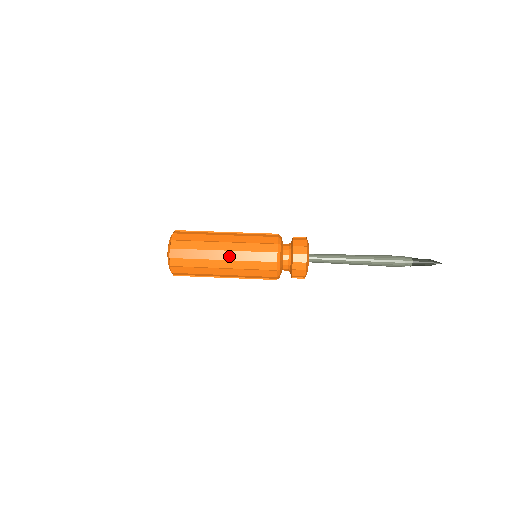
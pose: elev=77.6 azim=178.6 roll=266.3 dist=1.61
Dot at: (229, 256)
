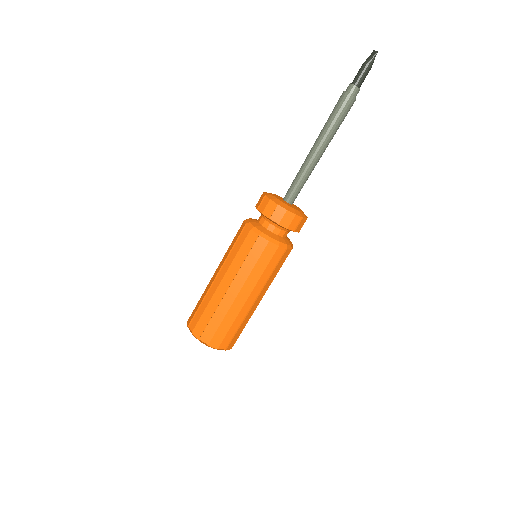
Dot at: (246, 292)
